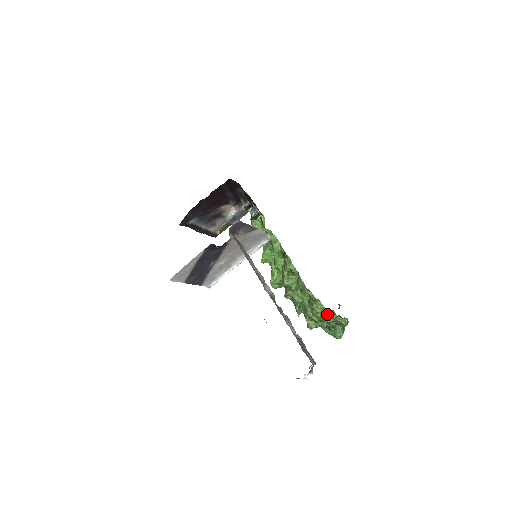
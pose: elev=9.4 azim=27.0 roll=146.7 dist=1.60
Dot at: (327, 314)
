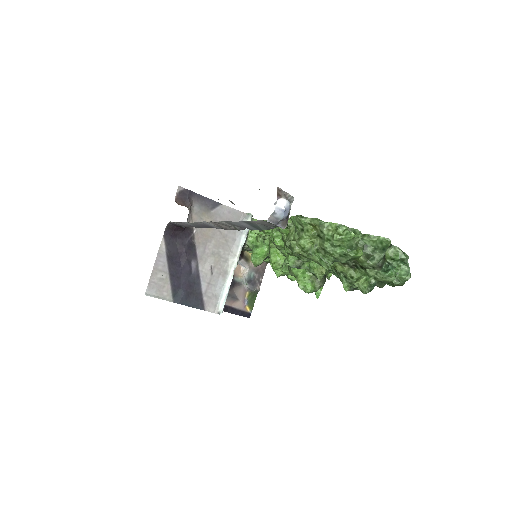
Dot at: (345, 230)
